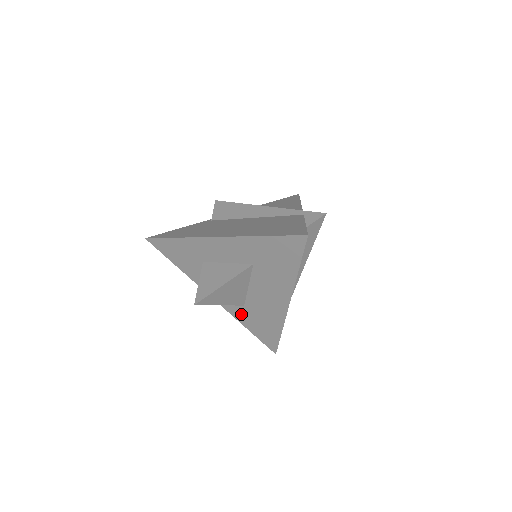
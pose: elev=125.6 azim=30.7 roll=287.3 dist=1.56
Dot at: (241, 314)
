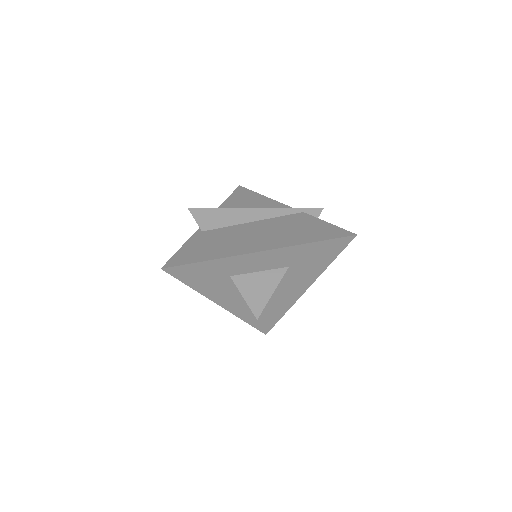
Dot at: (247, 312)
